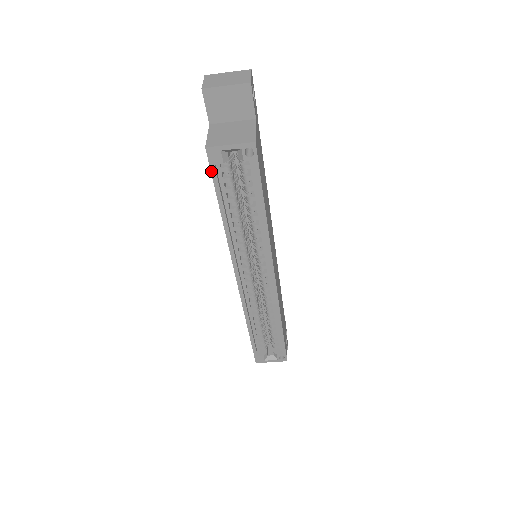
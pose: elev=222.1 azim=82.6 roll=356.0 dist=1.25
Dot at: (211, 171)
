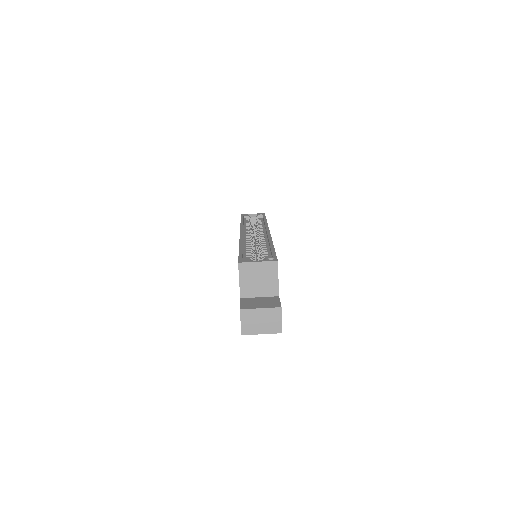
Dot at: occluded
